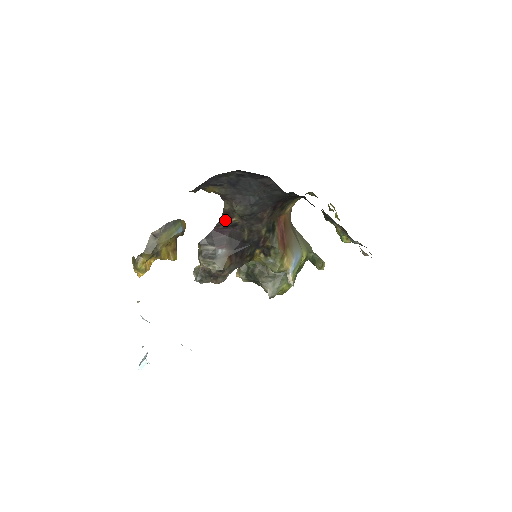
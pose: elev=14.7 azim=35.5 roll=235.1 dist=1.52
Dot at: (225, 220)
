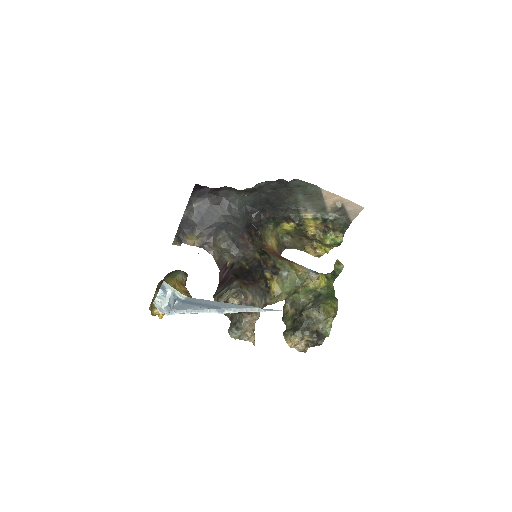
Dot at: (223, 269)
